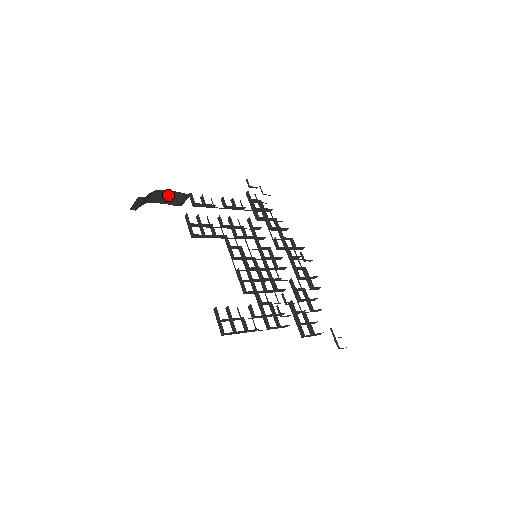
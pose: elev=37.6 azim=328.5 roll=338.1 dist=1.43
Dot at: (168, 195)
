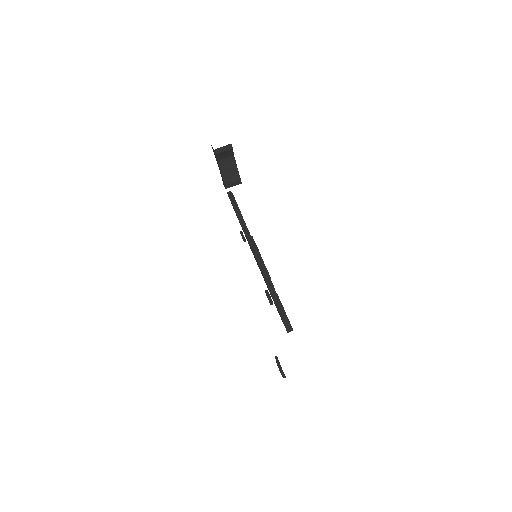
Dot at: (232, 169)
